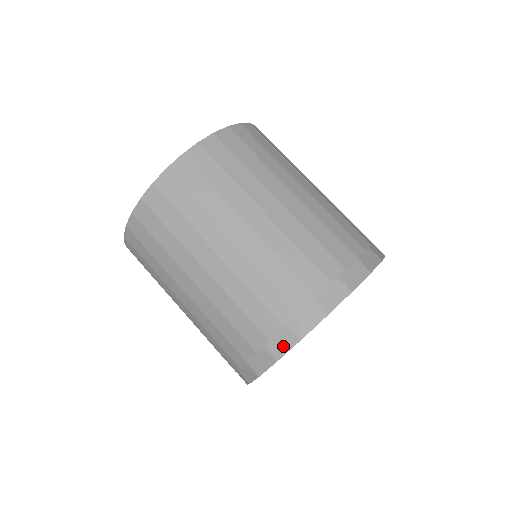
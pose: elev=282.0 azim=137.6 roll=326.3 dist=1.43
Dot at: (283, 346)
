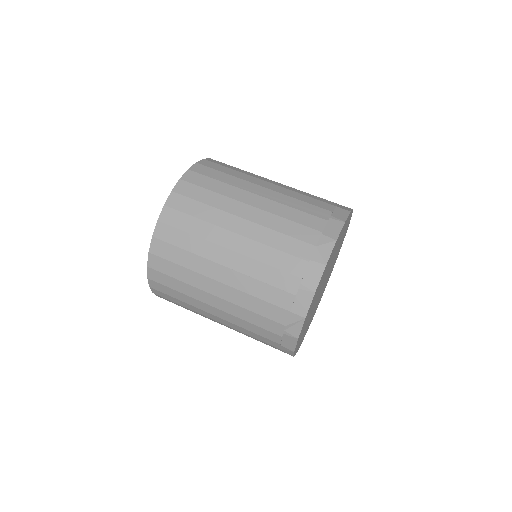
Dot at: (315, 277)
